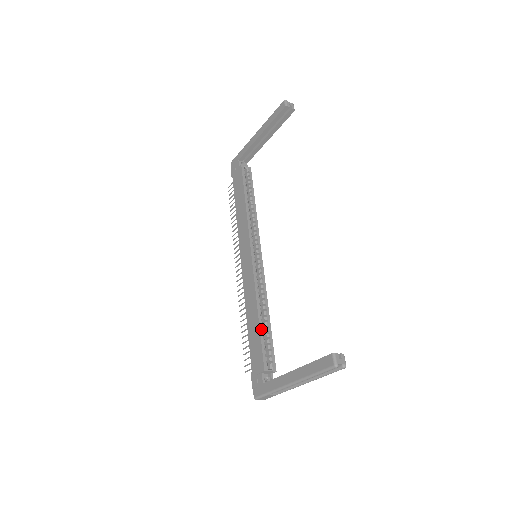
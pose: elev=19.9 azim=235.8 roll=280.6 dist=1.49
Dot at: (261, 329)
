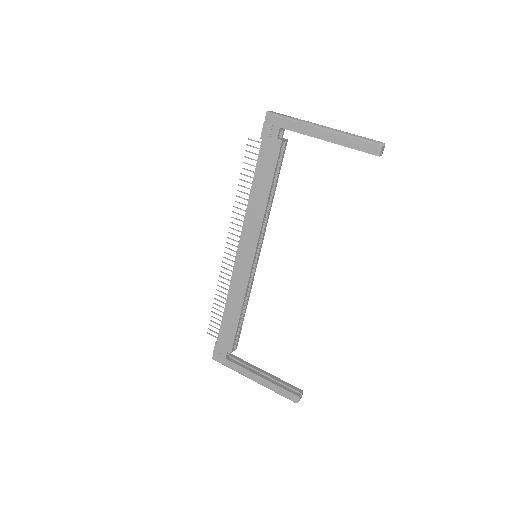
Dot at: occluded
